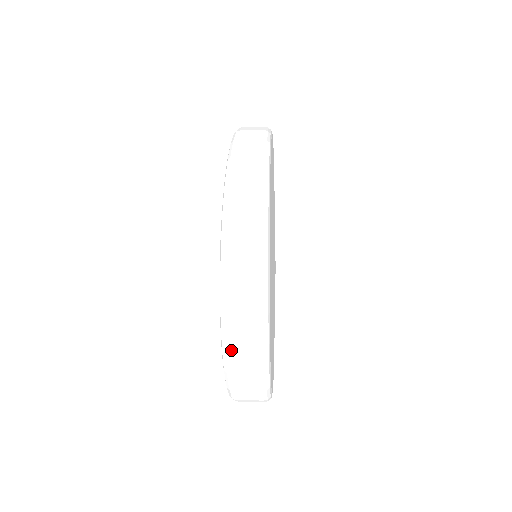
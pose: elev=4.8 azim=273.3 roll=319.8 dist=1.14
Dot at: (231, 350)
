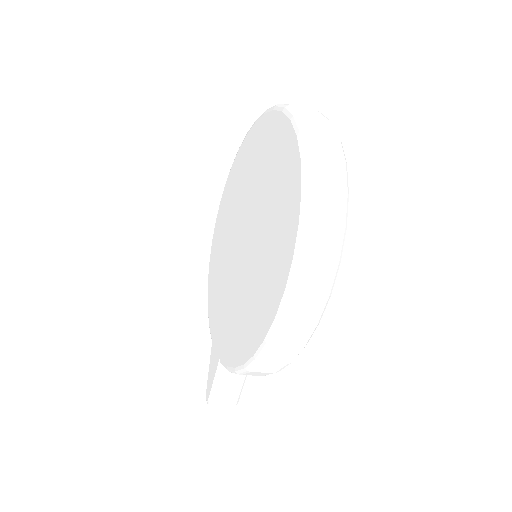
Dot at: (311, 132)
